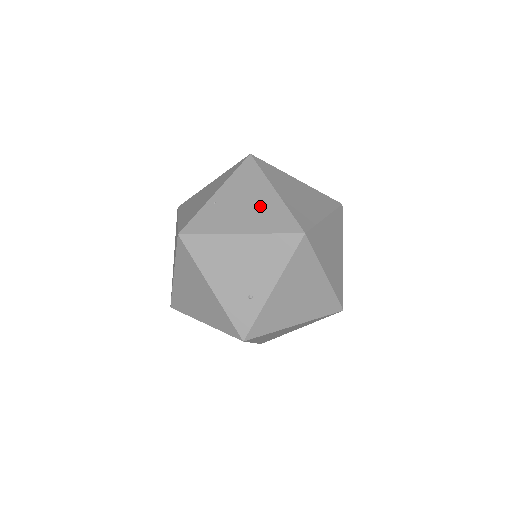
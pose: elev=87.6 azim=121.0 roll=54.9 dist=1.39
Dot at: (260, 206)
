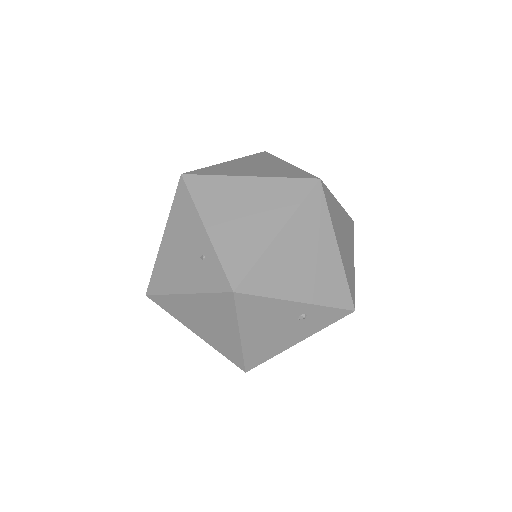
Dot at: occluded
